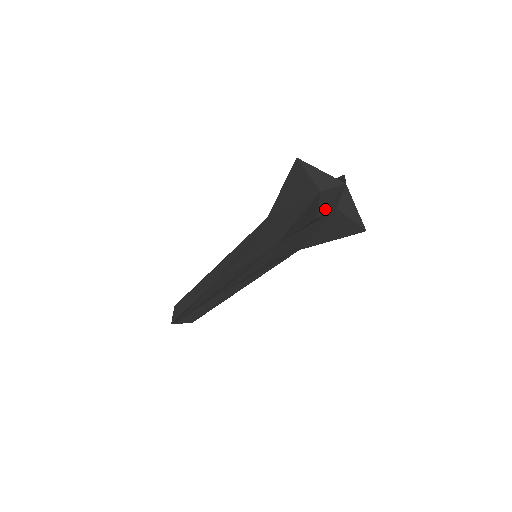
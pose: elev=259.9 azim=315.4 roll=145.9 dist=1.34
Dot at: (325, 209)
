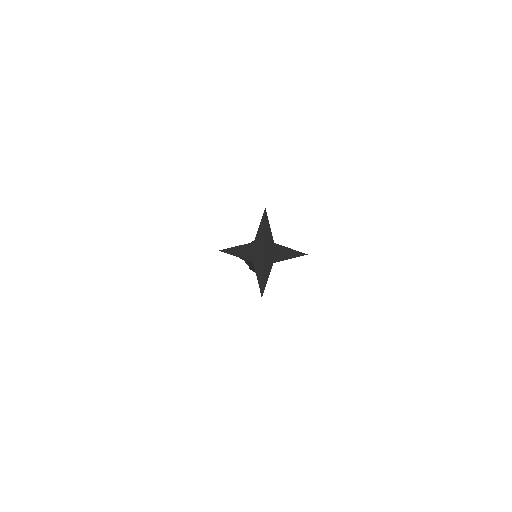
Dot at: (263, 285)
